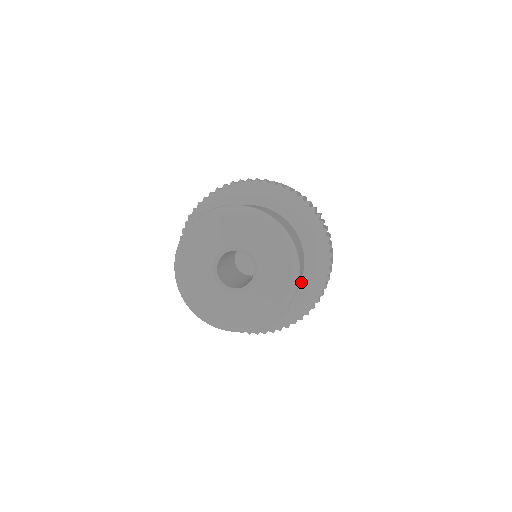
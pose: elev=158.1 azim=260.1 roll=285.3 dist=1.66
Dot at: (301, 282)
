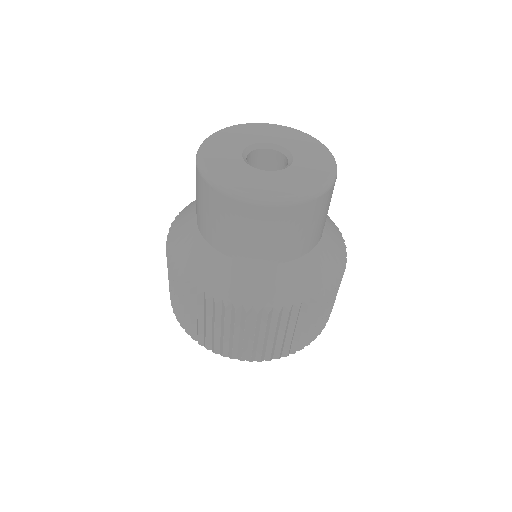
Dot at: (323, 232)
